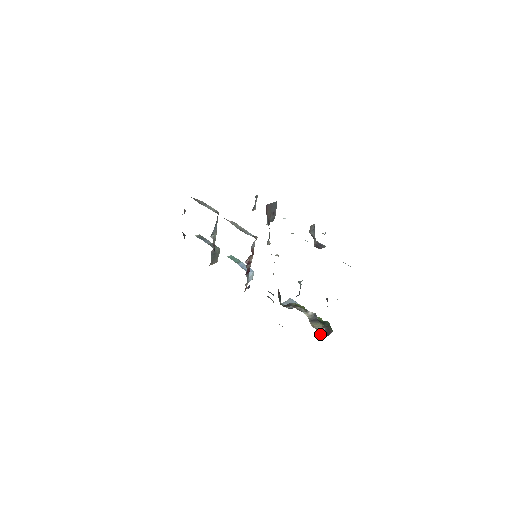
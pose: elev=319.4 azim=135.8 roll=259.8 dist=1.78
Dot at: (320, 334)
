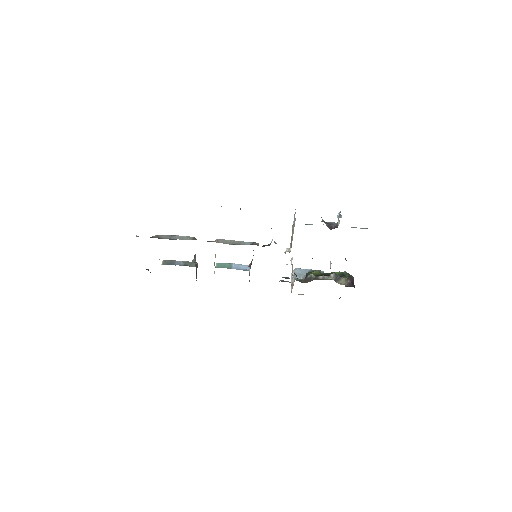
Dot at: occluded
